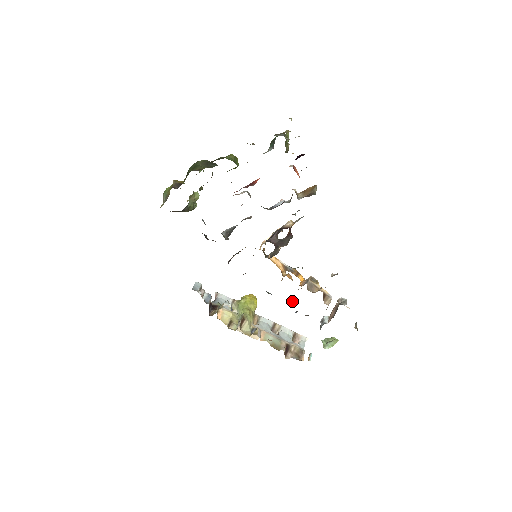
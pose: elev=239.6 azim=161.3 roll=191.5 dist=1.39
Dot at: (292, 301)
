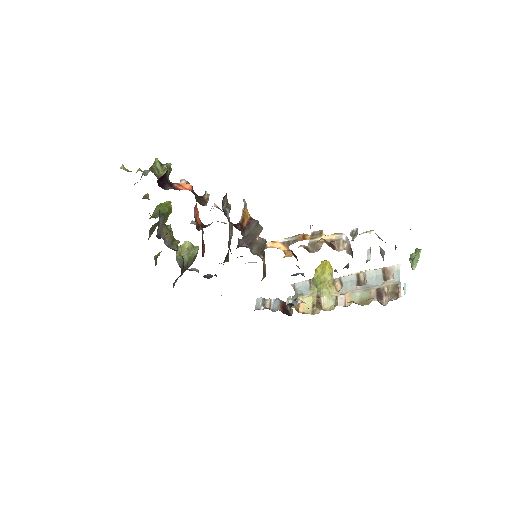
Dot at: occluded
